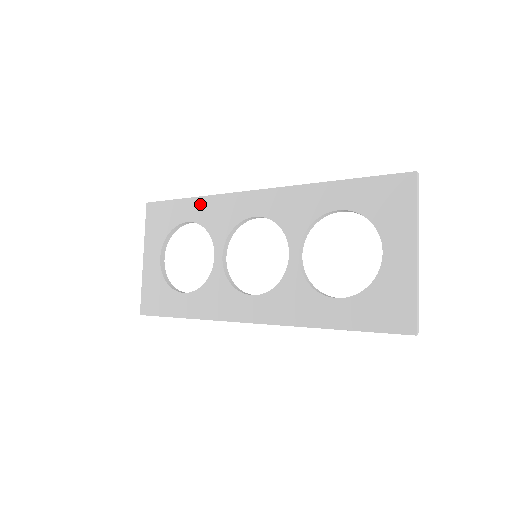
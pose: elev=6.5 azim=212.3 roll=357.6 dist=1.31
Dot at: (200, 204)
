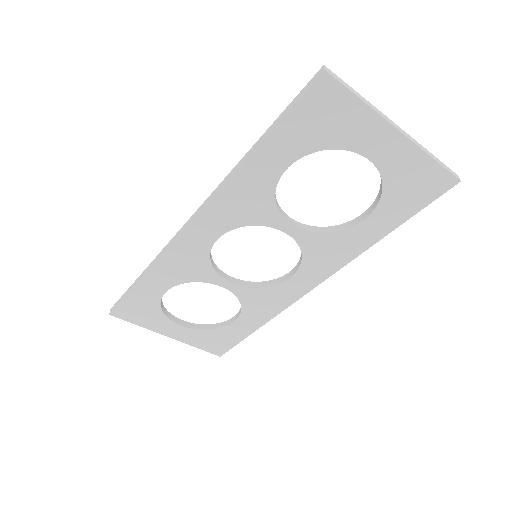
Dot at: (156, 276)
